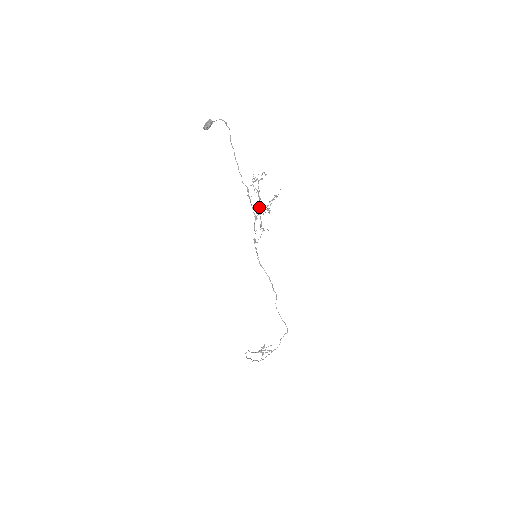
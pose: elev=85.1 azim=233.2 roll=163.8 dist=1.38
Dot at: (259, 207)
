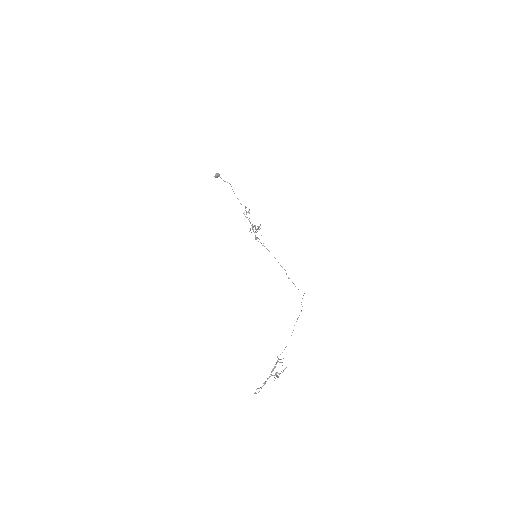
Dot at: (250, 229)
